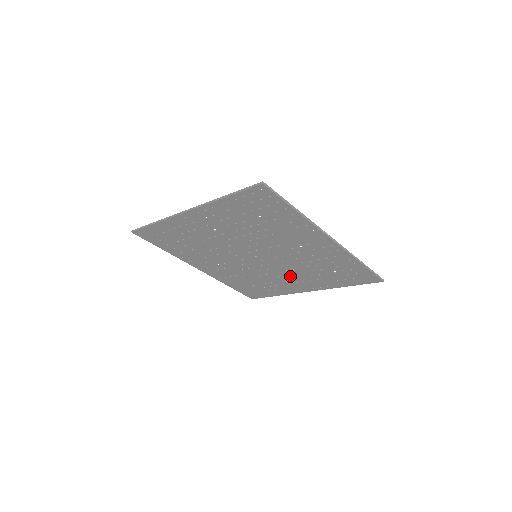
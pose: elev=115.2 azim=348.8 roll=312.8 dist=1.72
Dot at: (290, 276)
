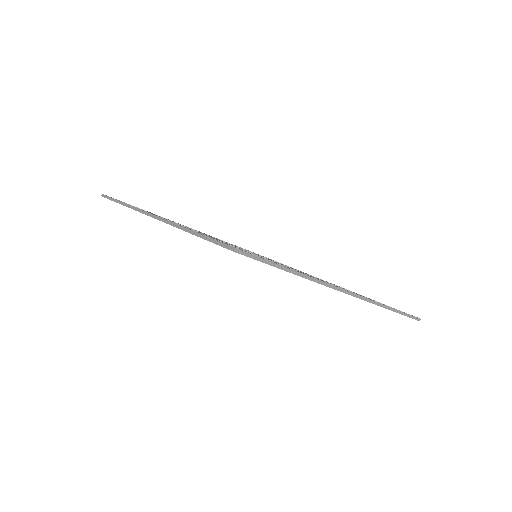
Dot at: occluded
